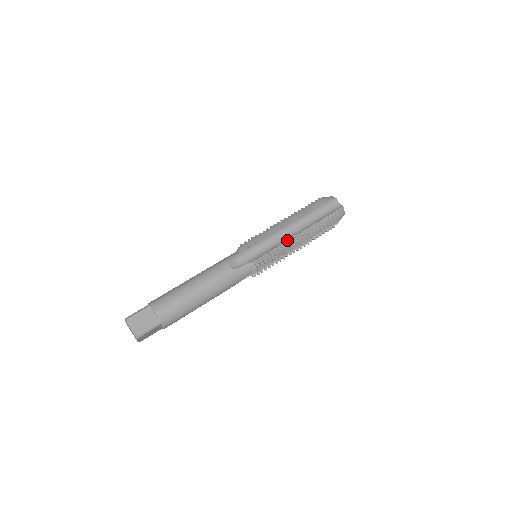
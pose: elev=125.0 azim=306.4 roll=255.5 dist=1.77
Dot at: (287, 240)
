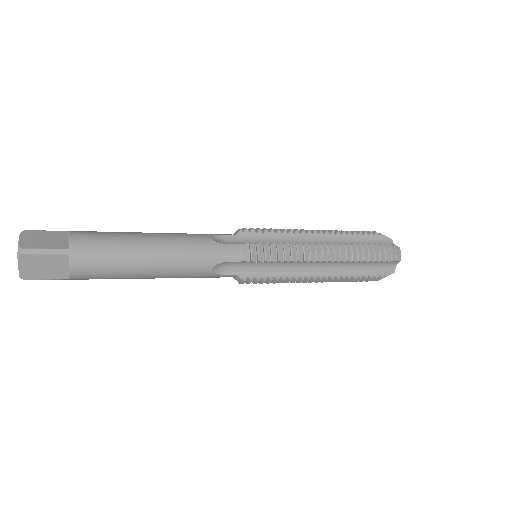
Dot at: occluded
